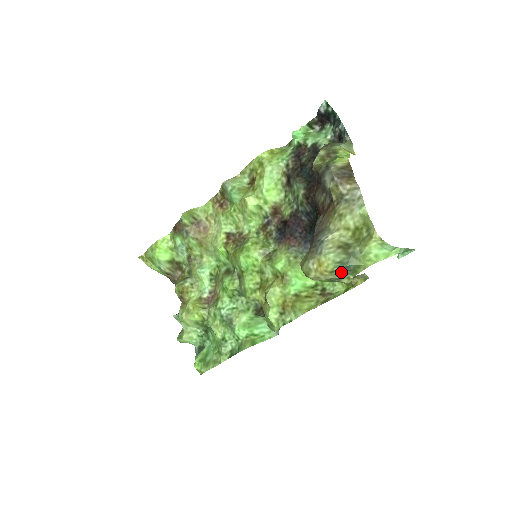
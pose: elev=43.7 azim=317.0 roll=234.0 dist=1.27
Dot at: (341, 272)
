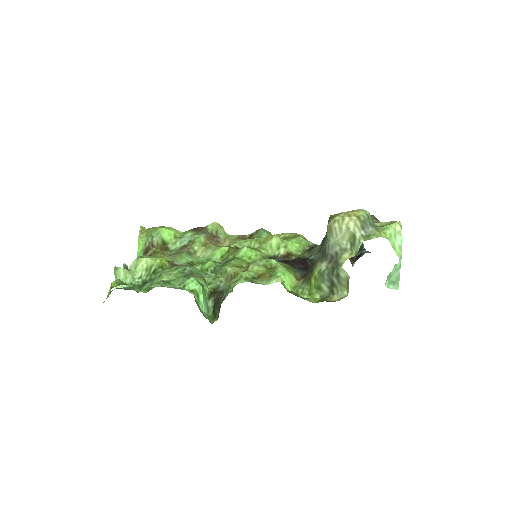
Dot at: (360, 229)
